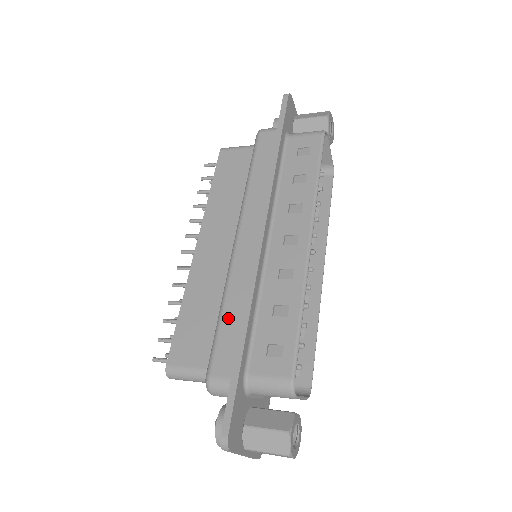
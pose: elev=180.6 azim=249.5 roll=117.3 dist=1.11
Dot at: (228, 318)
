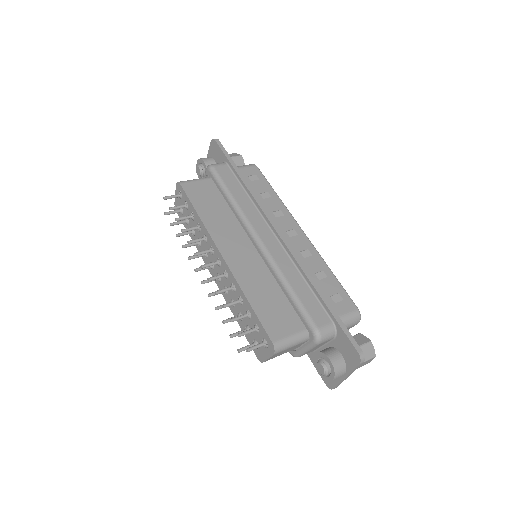
Dot at: (299, 289)
